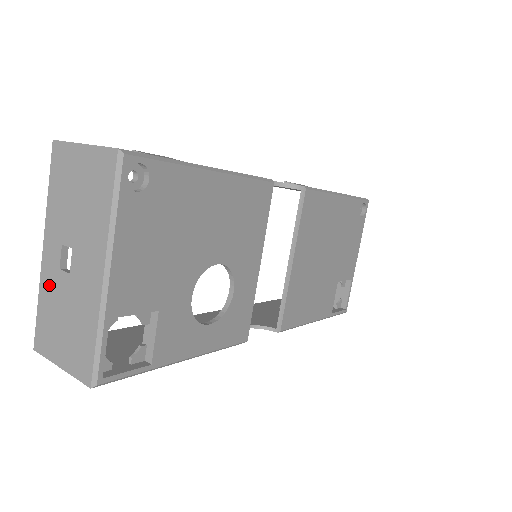
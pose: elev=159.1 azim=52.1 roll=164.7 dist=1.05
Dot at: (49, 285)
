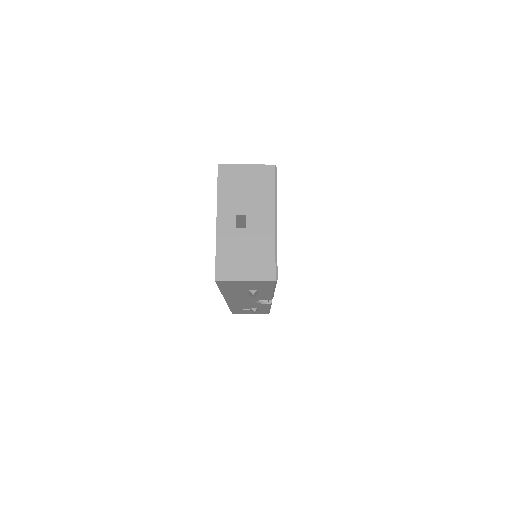
Dot at: (227, 239)
